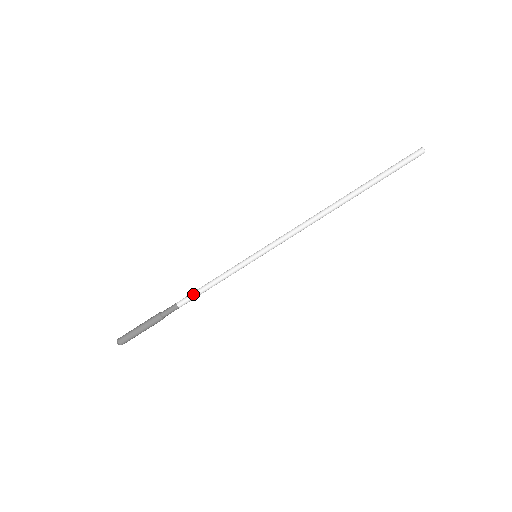
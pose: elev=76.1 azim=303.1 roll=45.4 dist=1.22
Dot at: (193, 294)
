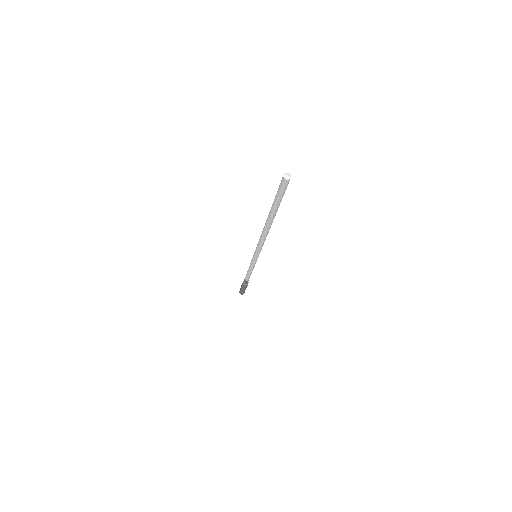
Dot at: (246, 275)
